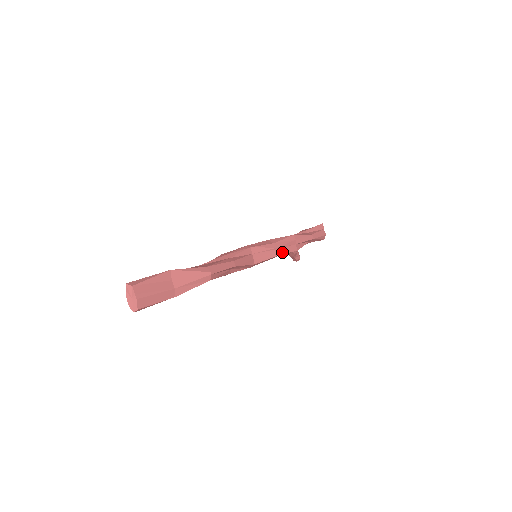
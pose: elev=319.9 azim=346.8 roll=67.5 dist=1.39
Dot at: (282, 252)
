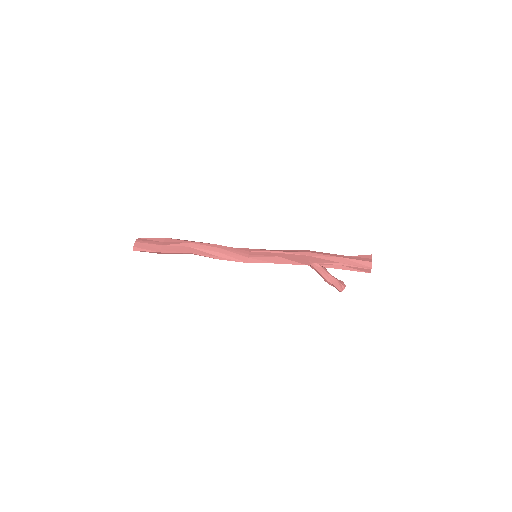
Dot at: (285, 256)
